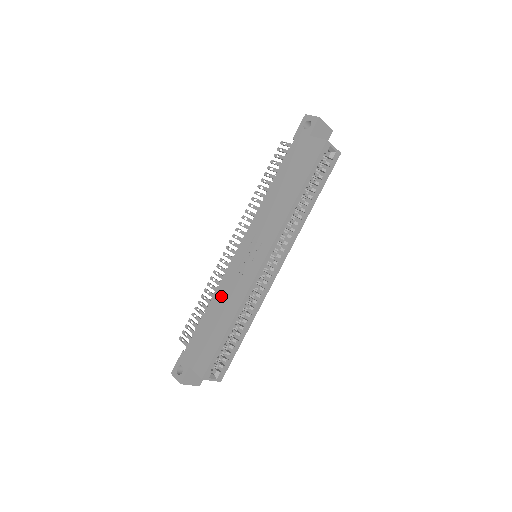
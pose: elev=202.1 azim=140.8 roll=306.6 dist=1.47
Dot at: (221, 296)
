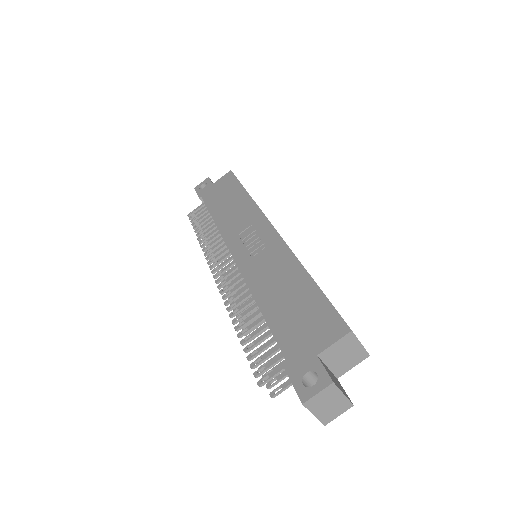
Dot at: (263, 284)
